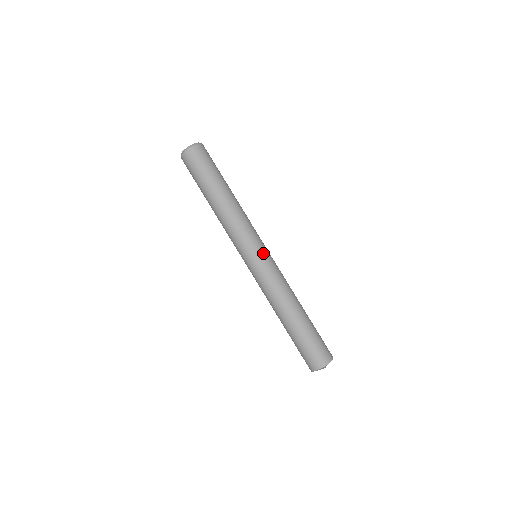
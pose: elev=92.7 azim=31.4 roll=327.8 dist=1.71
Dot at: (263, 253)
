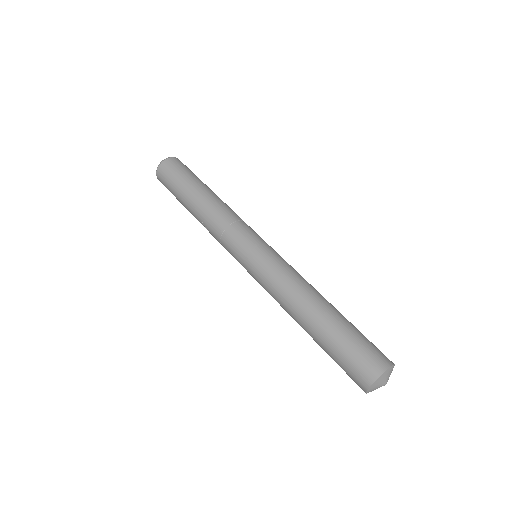
Dot at: occluded
